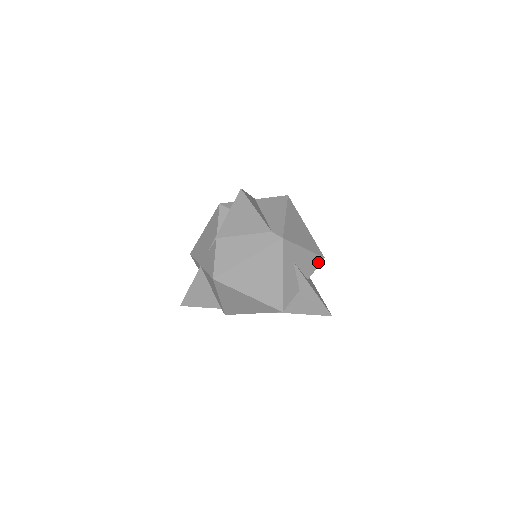
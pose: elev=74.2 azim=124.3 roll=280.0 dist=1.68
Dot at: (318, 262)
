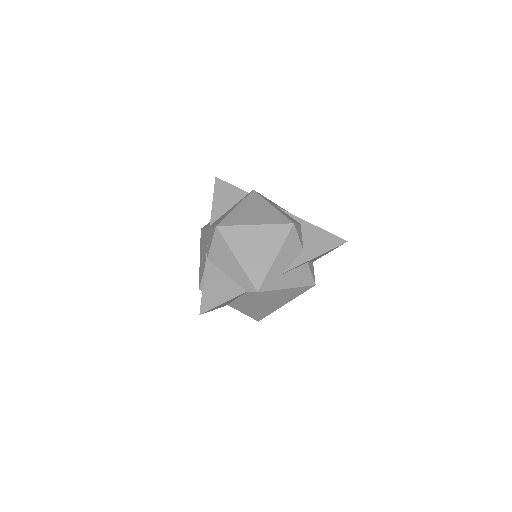
Dot at: (294, 234)
